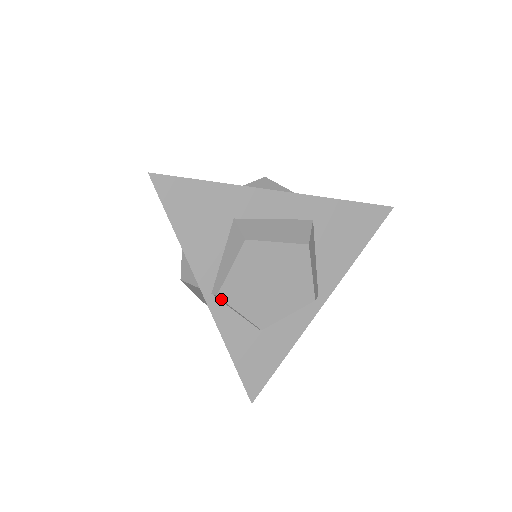
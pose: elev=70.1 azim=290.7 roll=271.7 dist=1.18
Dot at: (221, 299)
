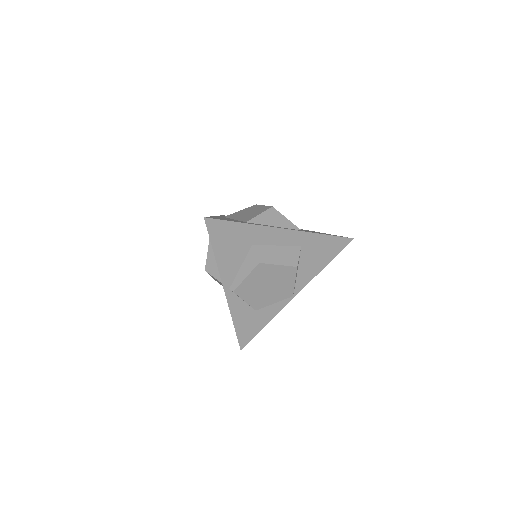
Dot at: (235, 293)
